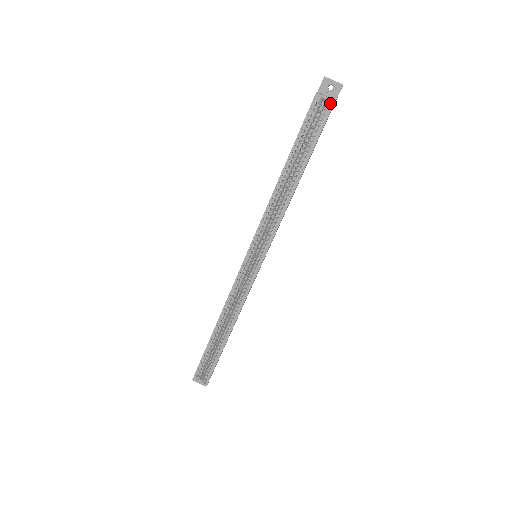
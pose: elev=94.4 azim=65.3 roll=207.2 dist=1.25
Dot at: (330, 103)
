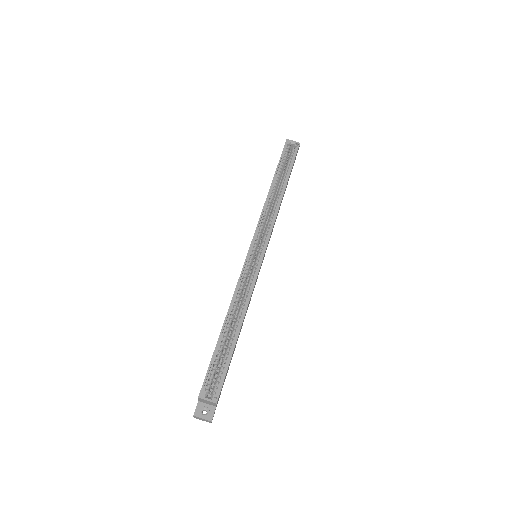
Dot at: (296, 147)
